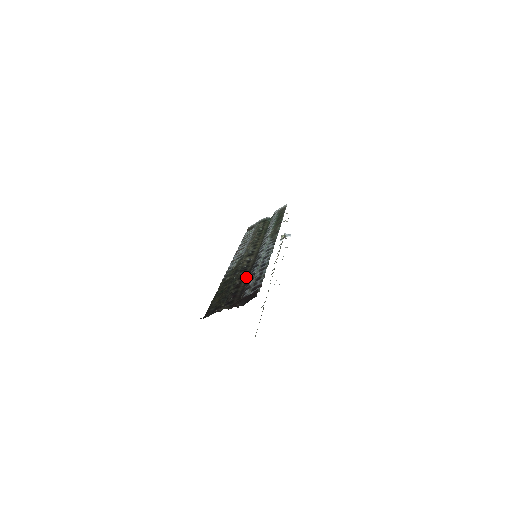
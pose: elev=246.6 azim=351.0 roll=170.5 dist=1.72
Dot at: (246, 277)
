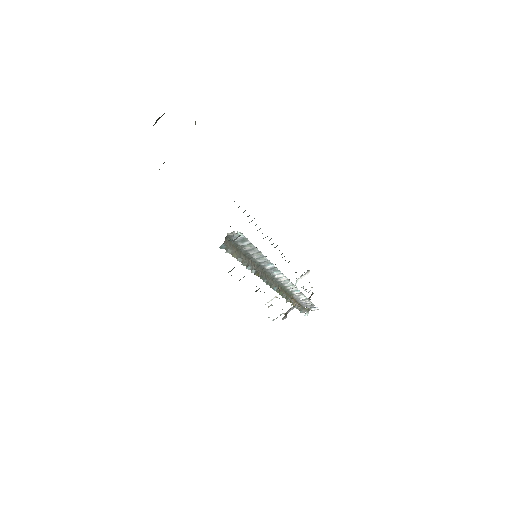
Dot at: occluded
